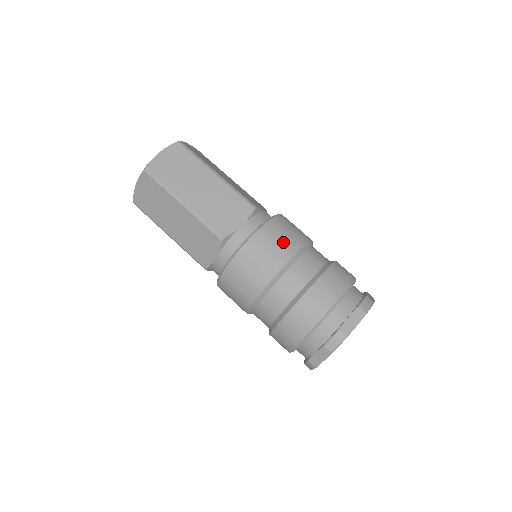
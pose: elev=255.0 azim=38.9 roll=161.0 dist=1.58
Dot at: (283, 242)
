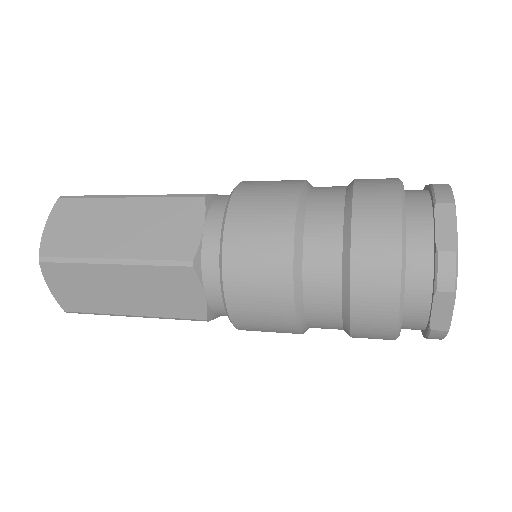
Dot at: (269, 204)
